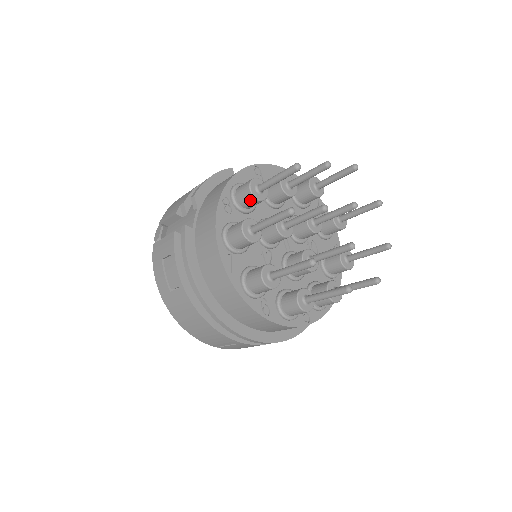
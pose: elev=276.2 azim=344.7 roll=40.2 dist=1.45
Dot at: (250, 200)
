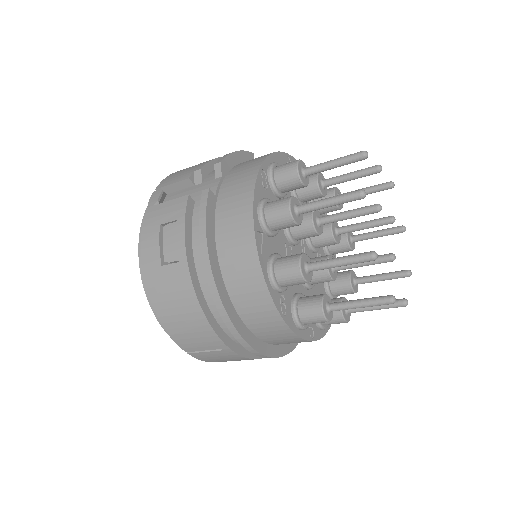
Dot at: (292, 181)
